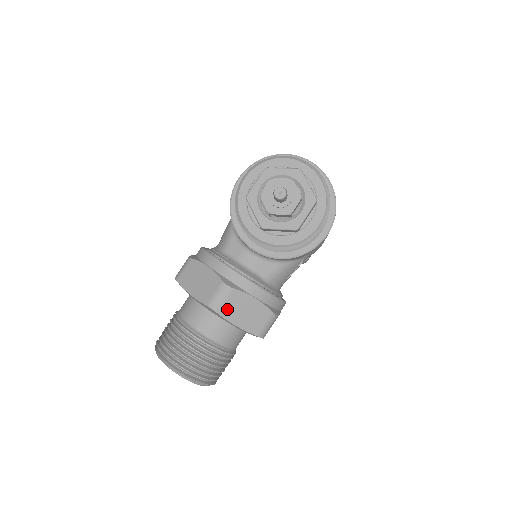
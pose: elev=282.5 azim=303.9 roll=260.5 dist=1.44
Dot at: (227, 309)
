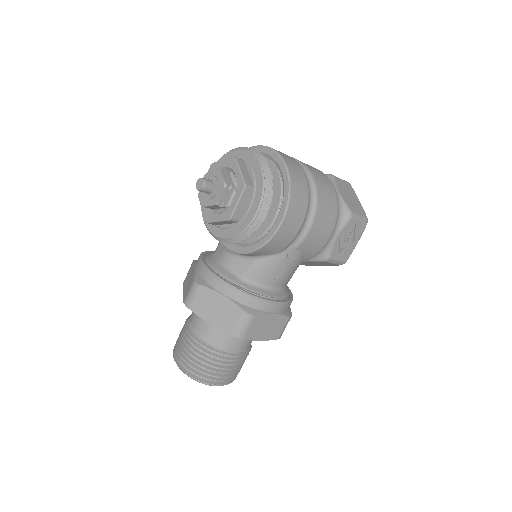
Dot at: (198, 306)
